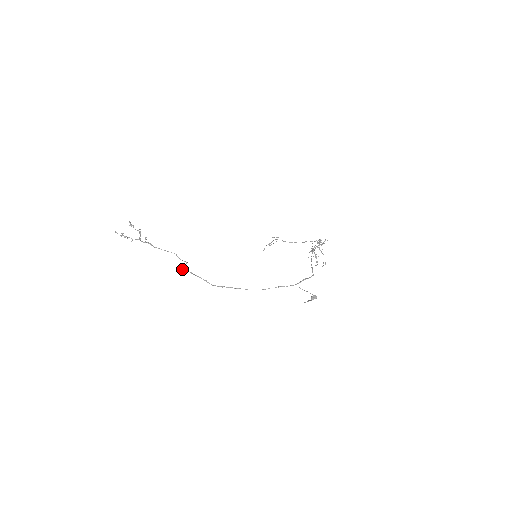
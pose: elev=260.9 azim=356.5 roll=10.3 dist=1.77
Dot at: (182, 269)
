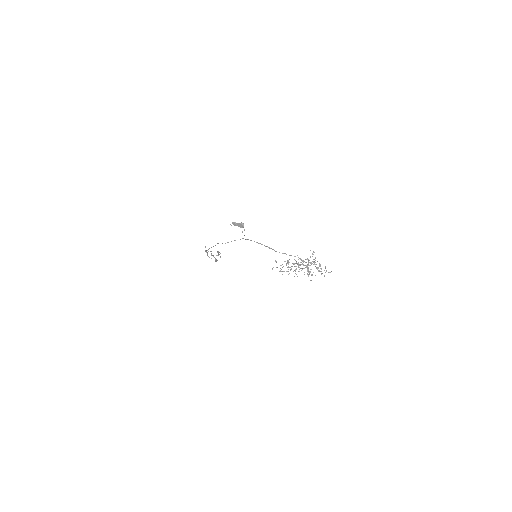
Dot at: (207, 255)
